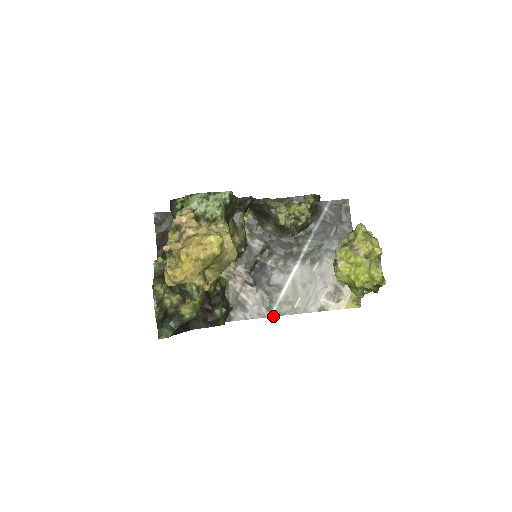
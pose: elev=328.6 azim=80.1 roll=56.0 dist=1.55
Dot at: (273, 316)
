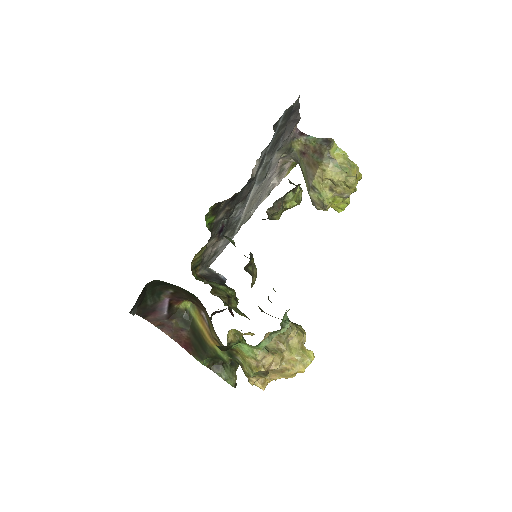
Dot at: occluded
